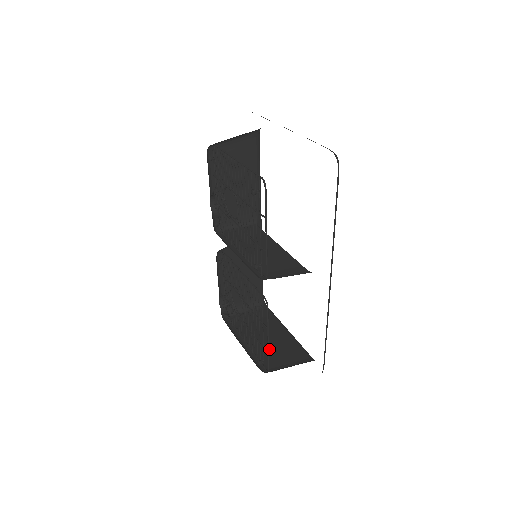
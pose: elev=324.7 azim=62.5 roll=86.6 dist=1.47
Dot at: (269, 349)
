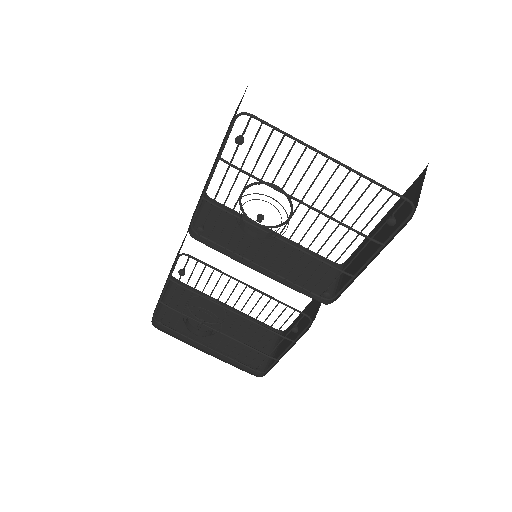
Dot at: (234, 341)
